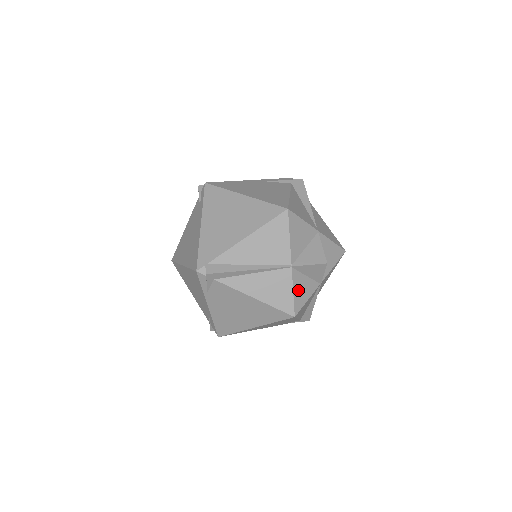
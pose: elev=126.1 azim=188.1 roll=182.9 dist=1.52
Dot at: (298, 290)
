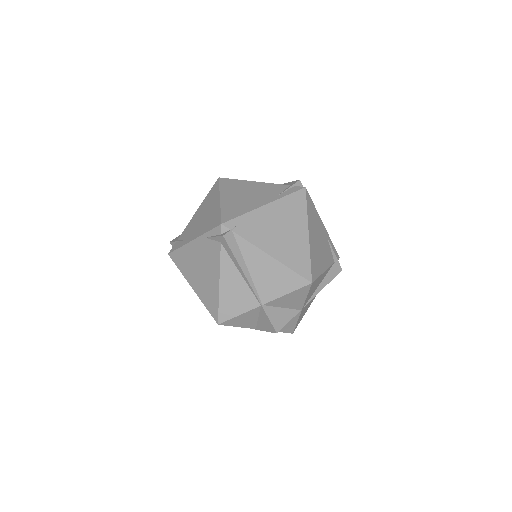
Dot at: (243, 317)
